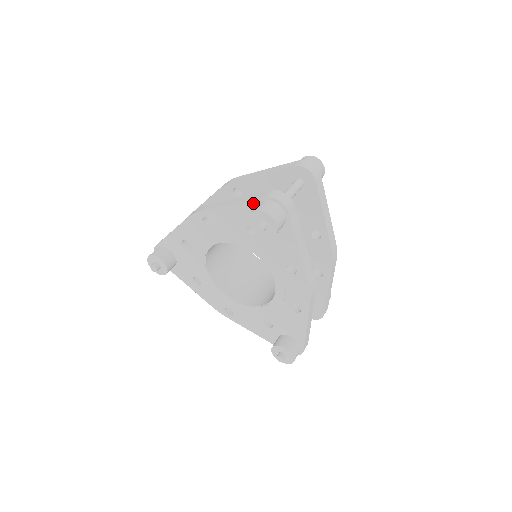
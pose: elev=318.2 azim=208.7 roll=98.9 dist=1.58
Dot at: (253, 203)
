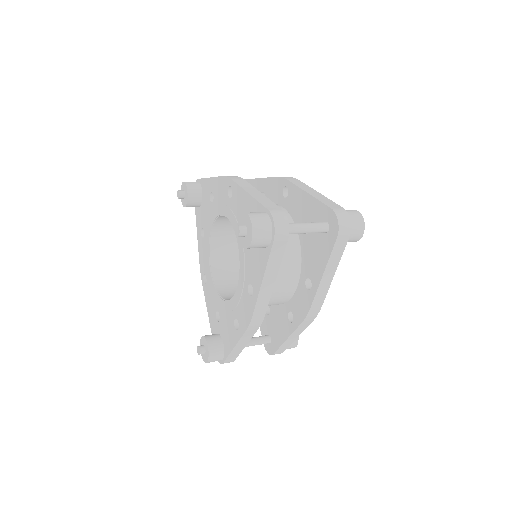
Dot at: (260, 207)
